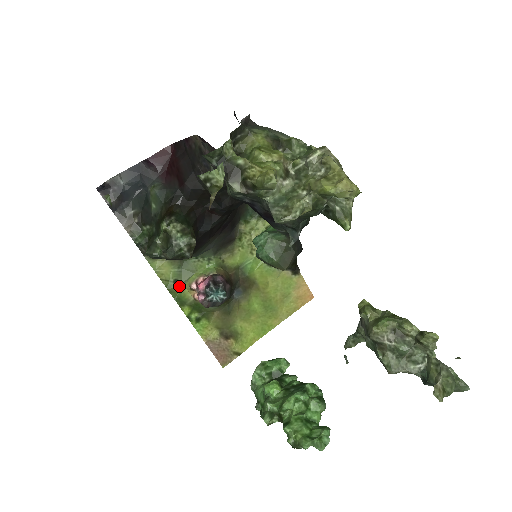
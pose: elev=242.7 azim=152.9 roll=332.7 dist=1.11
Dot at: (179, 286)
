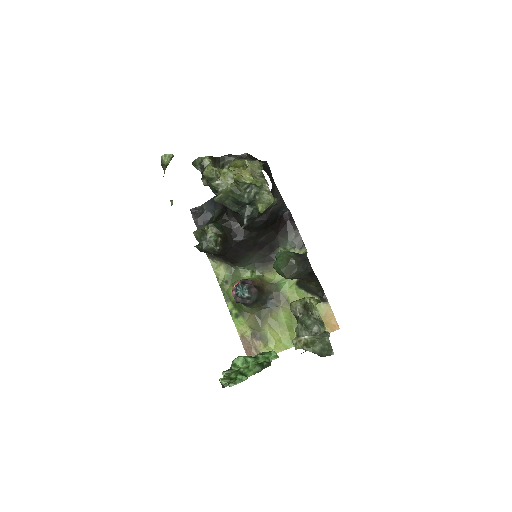
Dot at: (228, 286)
